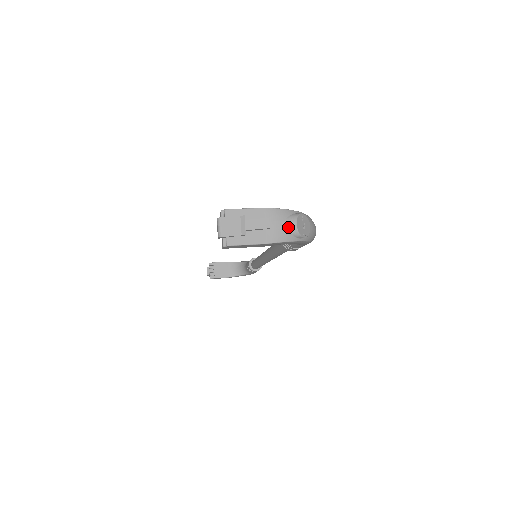
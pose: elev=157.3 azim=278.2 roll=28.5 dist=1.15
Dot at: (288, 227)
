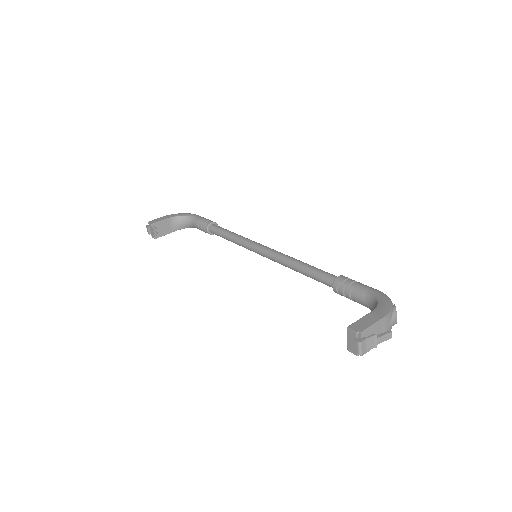
Dot at: (393, 324)
